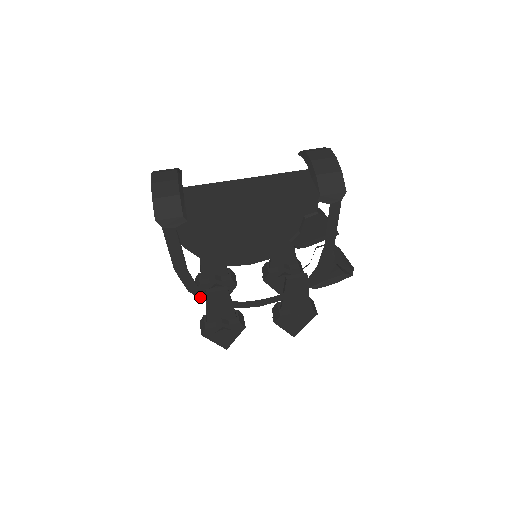
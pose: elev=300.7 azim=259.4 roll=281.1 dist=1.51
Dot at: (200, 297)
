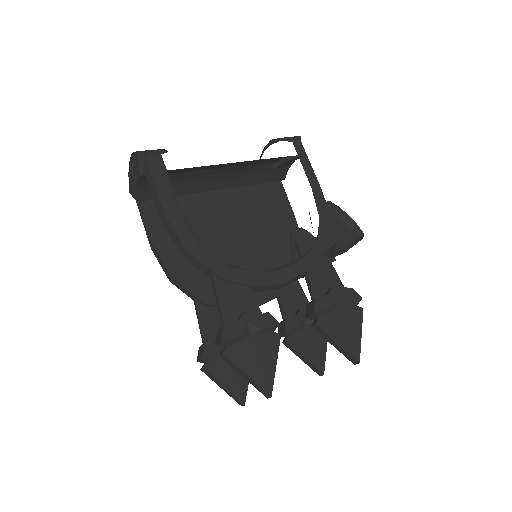
Dot at: (203, 262)
